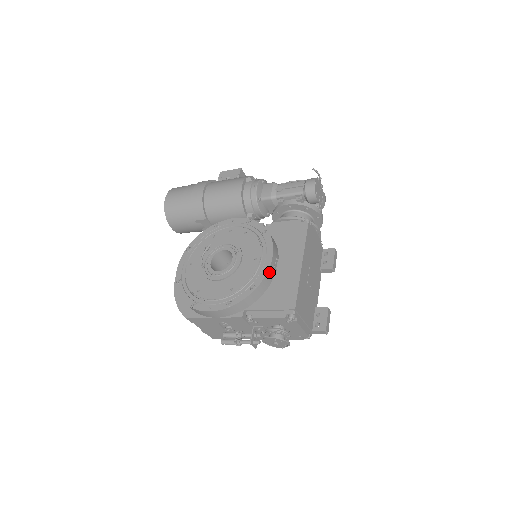
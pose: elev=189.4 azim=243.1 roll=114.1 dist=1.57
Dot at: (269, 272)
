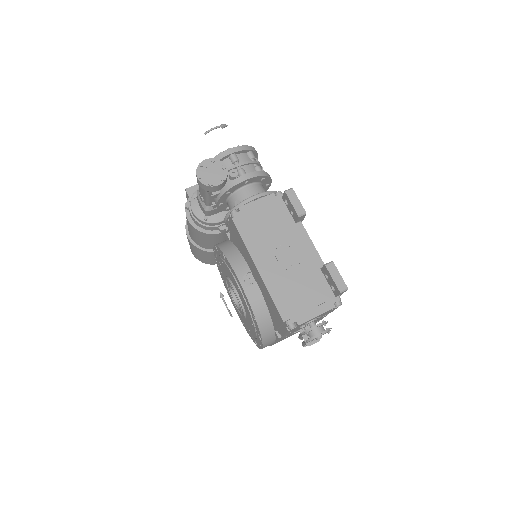
Dot at: (250, 297)
